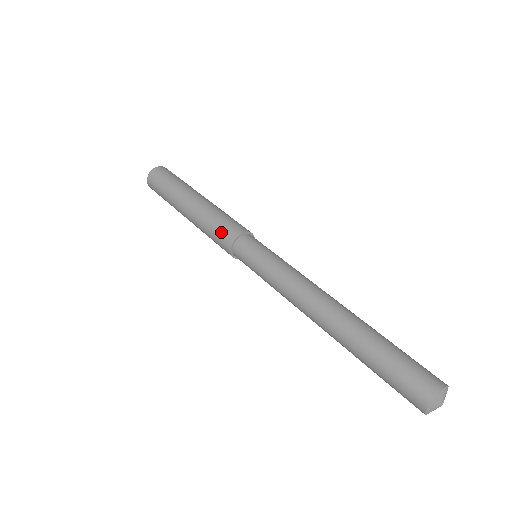
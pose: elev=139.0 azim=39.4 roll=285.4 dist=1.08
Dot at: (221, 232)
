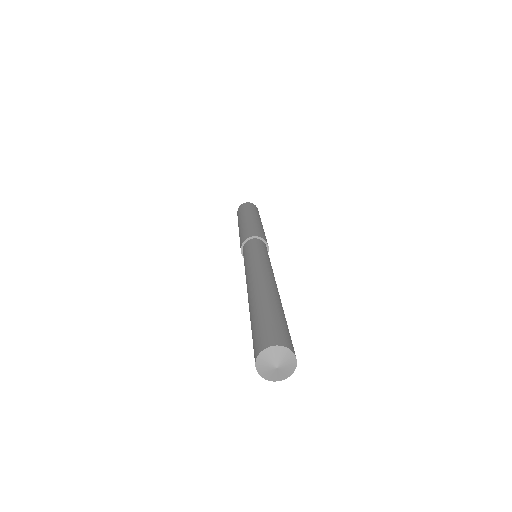
Dot at: (240, 241)
